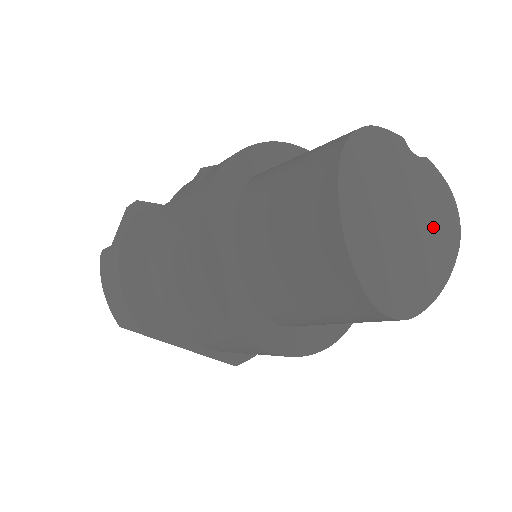
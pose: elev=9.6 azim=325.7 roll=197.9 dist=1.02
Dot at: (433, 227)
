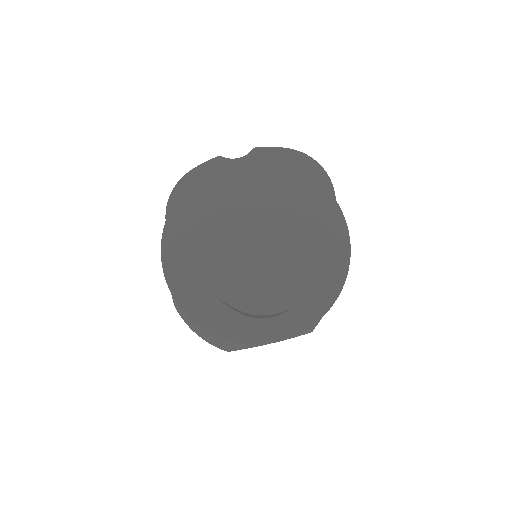
Dot at: (292, 203)
